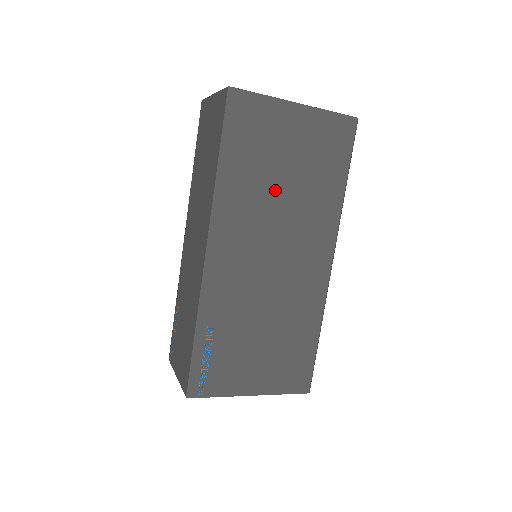
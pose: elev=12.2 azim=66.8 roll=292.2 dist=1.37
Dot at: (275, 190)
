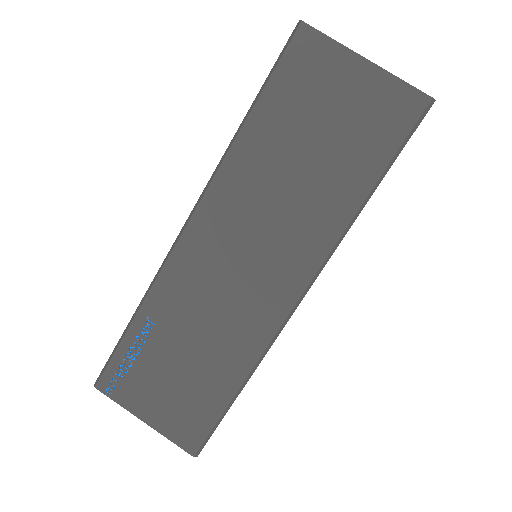
Dot at: occluded
